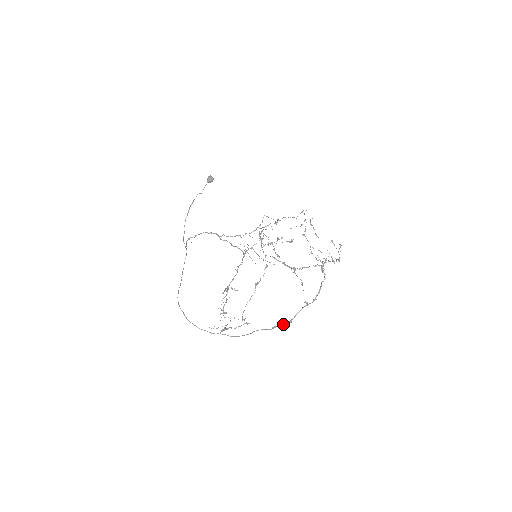
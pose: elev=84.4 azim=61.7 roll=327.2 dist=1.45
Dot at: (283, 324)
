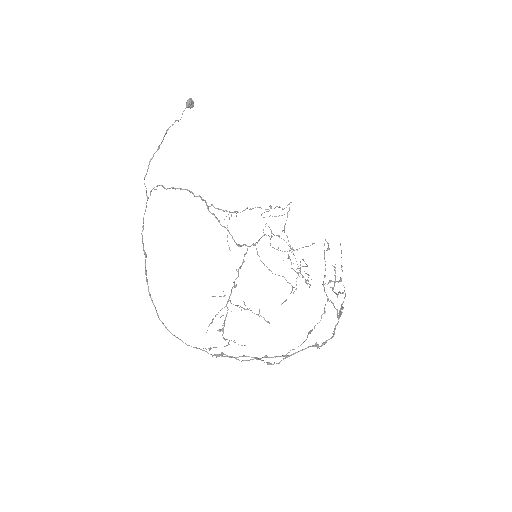
Dot at: occluded
